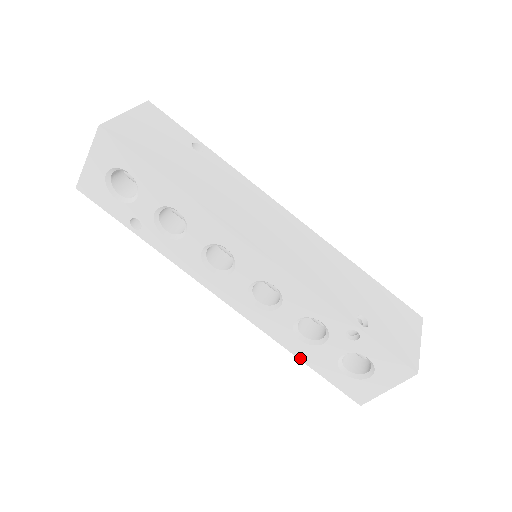
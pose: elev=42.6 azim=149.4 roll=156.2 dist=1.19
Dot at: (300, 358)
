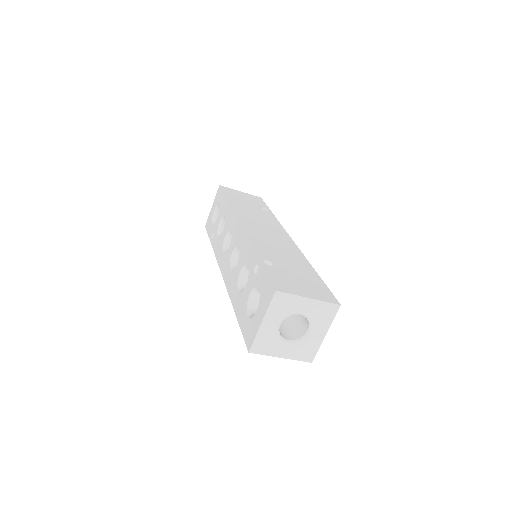
Dot at: (235, 310)
